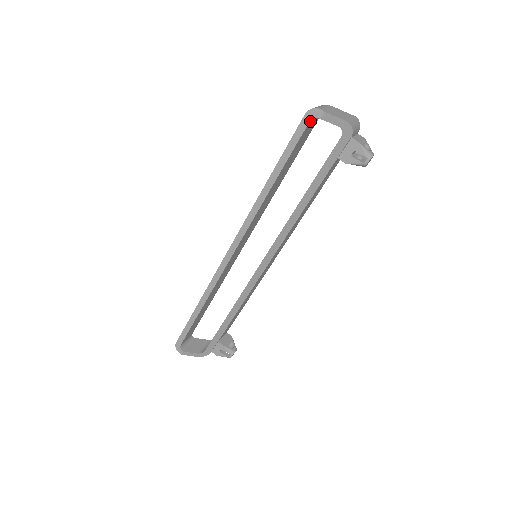
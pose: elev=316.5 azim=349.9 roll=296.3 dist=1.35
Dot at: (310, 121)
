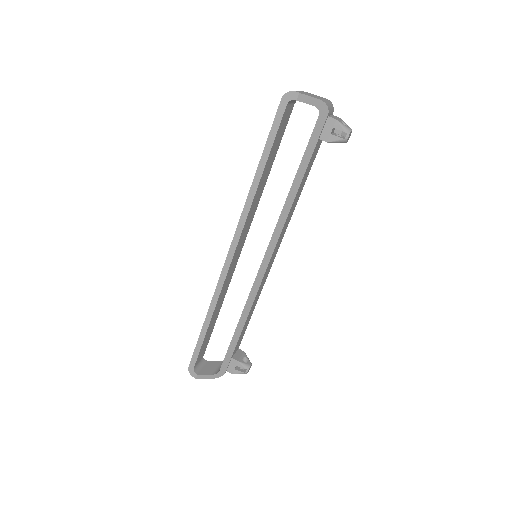
Dot at: (287, 105)
